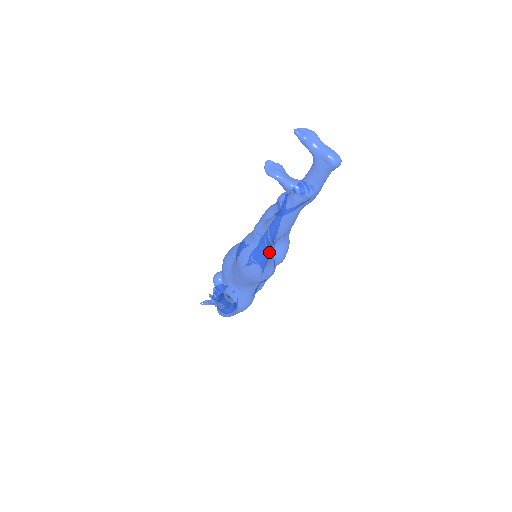
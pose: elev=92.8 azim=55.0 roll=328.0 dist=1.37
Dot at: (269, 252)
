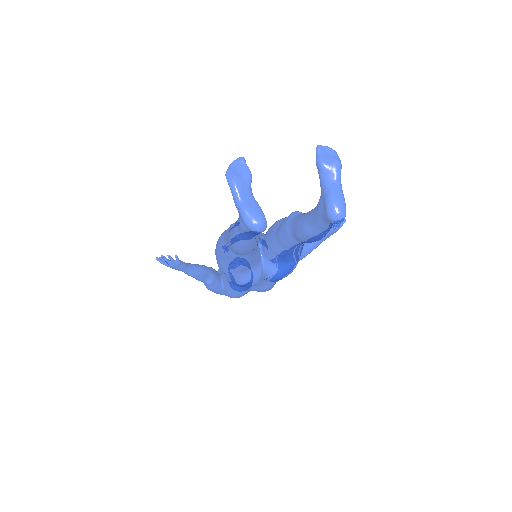
Dot at: (236, 260)
